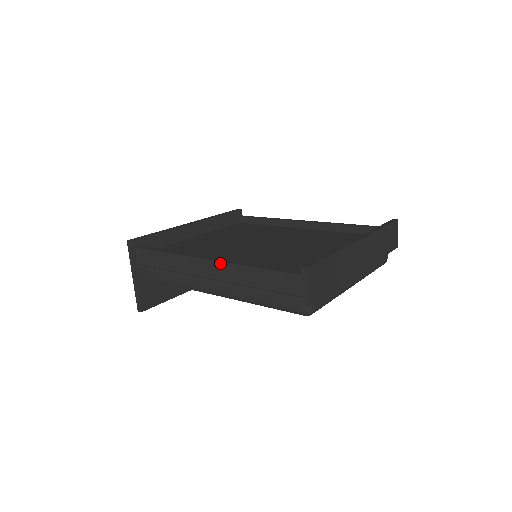
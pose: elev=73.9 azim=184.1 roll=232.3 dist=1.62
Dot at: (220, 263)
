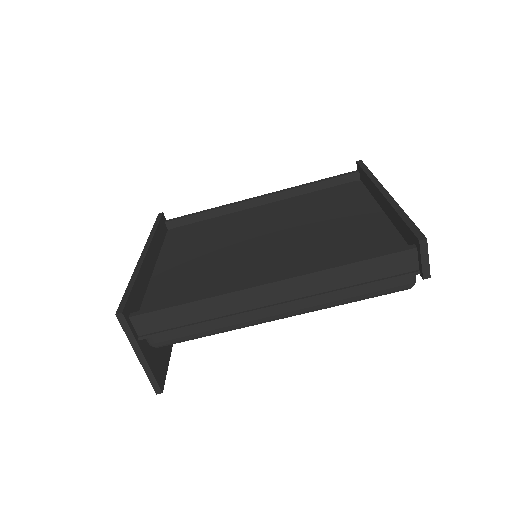
Dot at: (291, 280)
